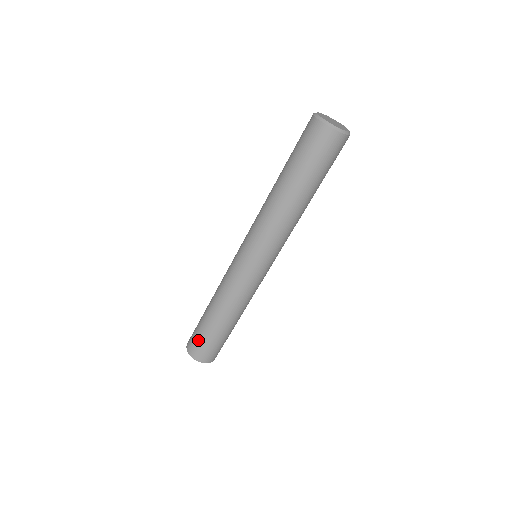
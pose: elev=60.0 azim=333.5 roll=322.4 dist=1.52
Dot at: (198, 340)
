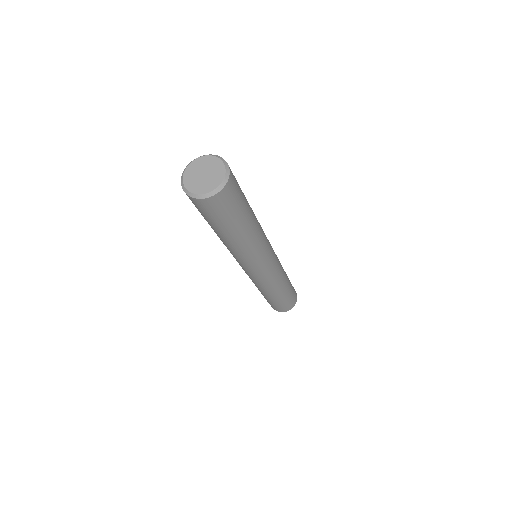
Dot at: occluded
